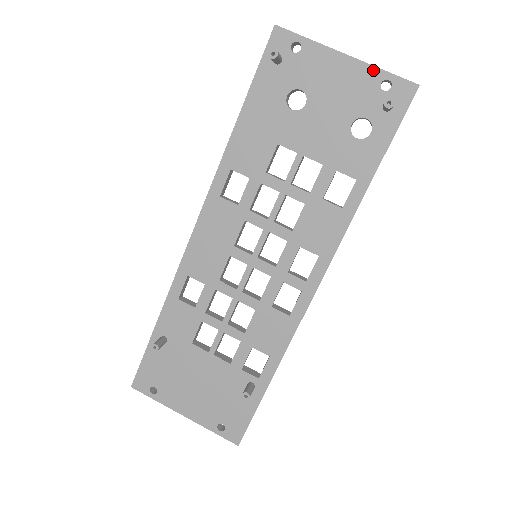
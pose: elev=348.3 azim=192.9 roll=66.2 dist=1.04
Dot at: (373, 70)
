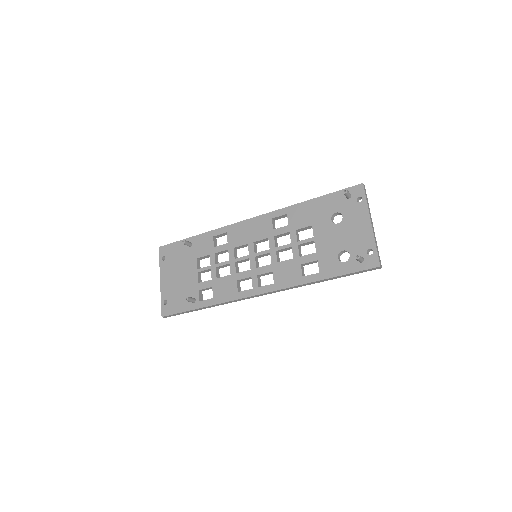
Dot at: (373, 241)
